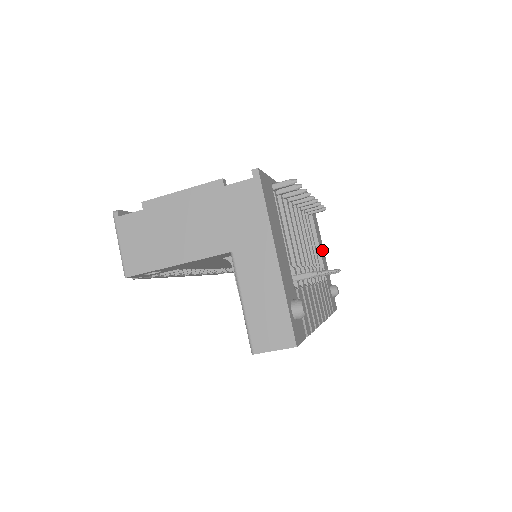
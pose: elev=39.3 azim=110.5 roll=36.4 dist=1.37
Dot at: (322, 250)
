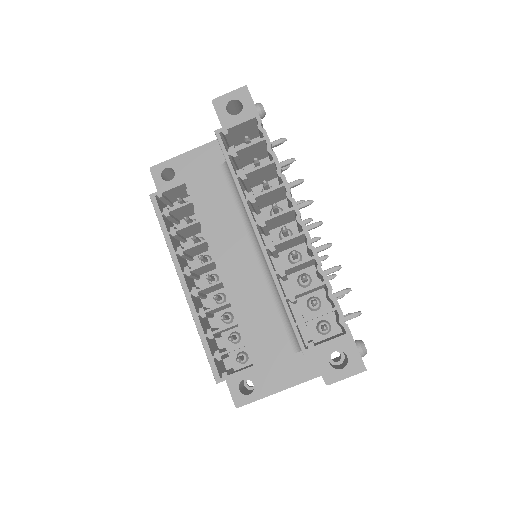
Dot at: occluded
